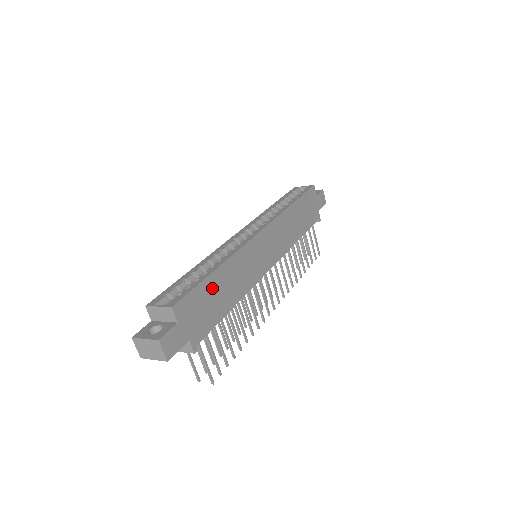
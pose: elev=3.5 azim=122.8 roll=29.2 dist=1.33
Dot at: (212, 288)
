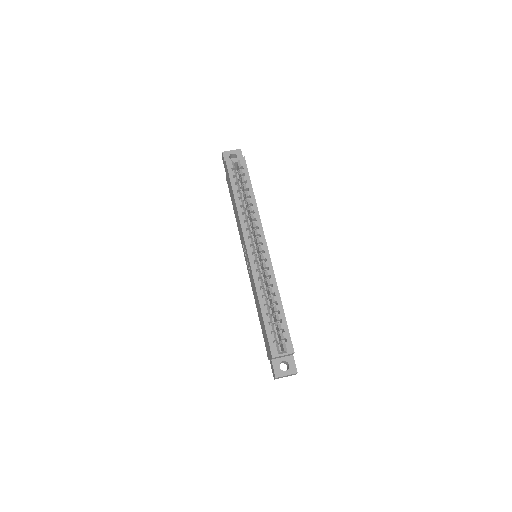
Dot at: occluded
